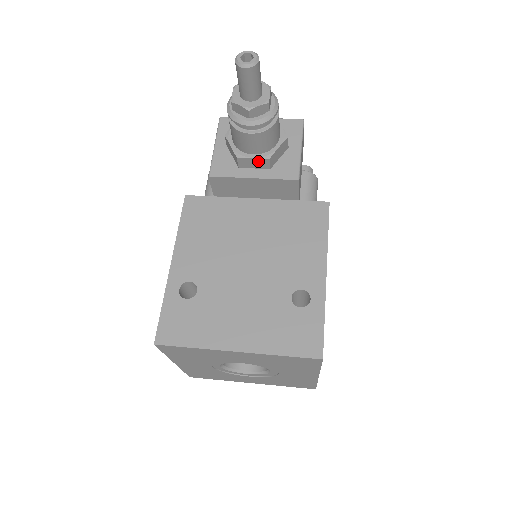
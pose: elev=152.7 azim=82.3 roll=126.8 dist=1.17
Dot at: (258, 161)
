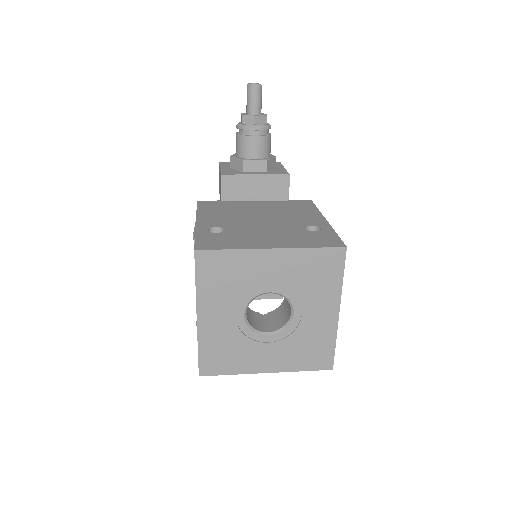
Dot at: (258, 164)
